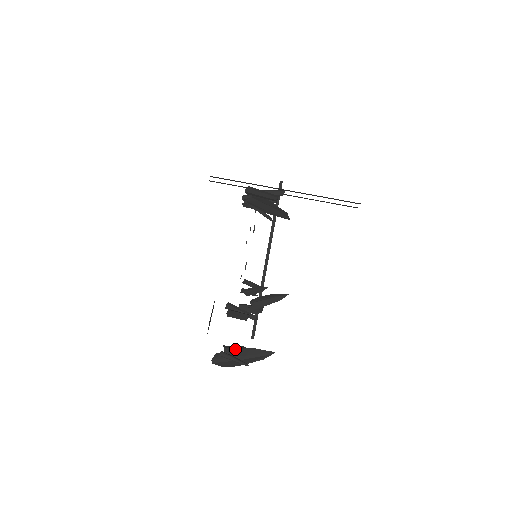
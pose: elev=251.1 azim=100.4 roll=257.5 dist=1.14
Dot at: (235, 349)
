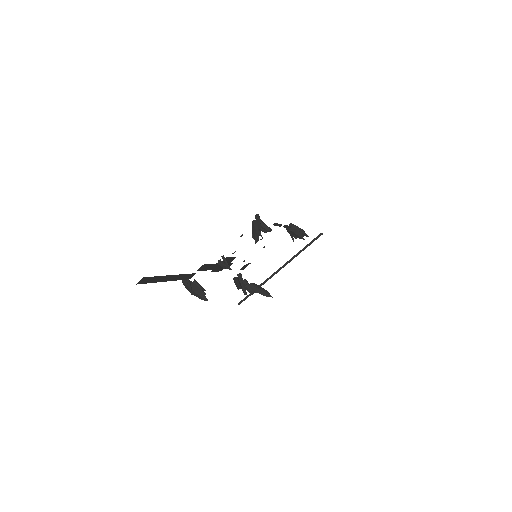
Dot at: occluded
